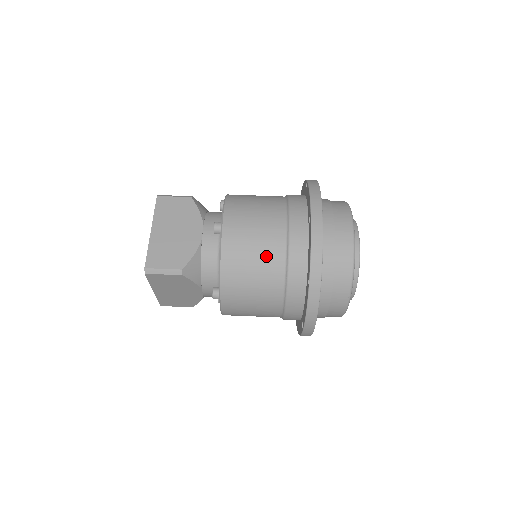
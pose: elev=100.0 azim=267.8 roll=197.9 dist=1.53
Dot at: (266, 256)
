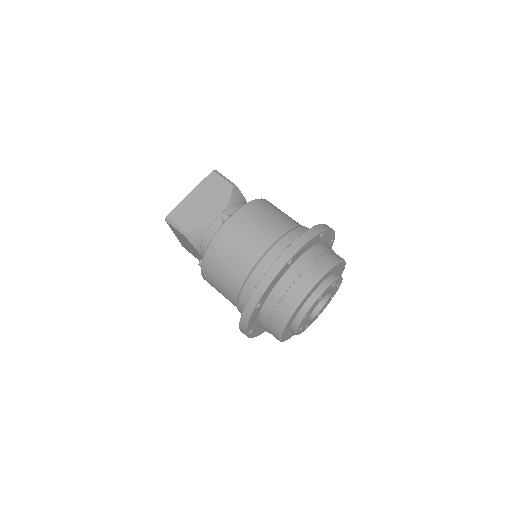
Dot at: (239, 261)
